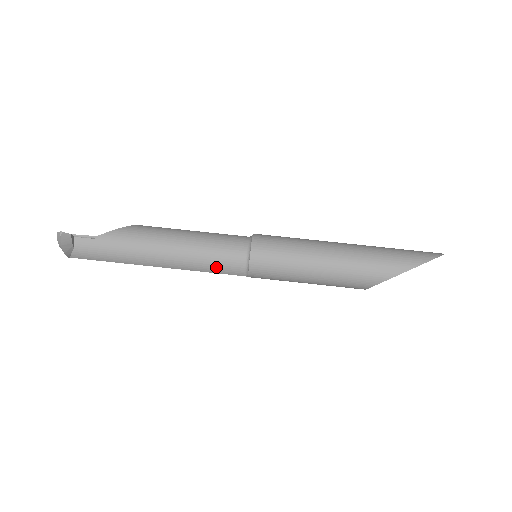
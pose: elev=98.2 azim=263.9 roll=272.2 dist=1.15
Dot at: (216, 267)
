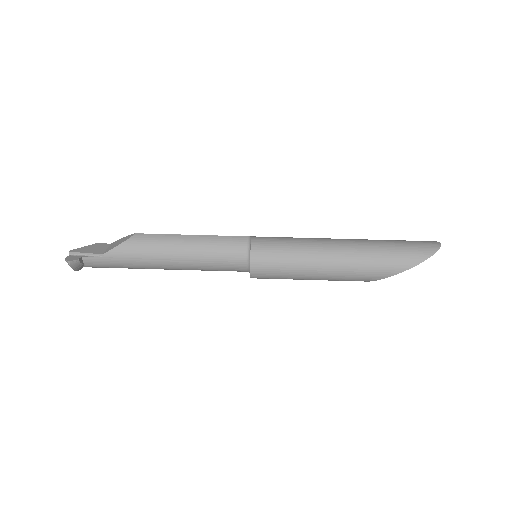
Dot at: (219, 270)
